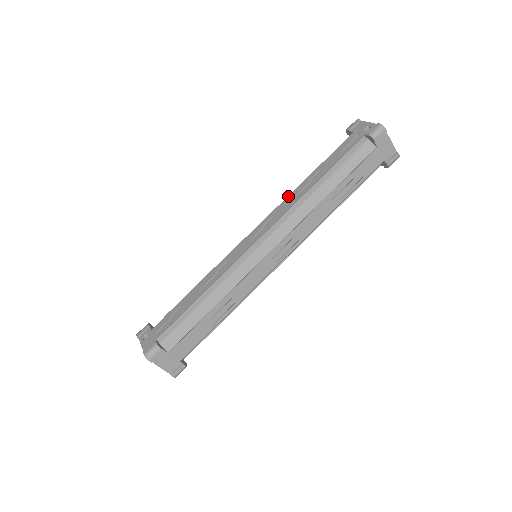
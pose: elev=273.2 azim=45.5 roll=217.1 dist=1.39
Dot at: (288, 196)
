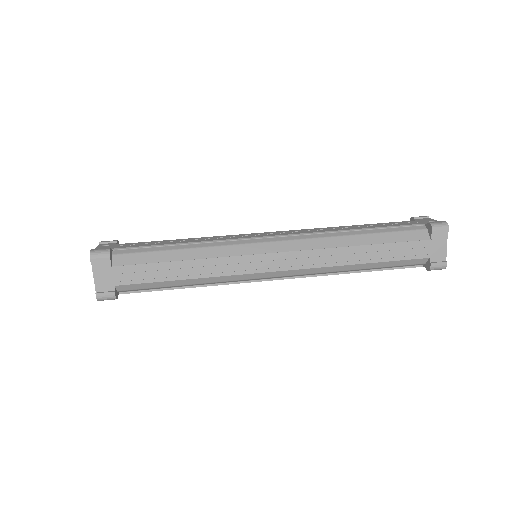
Dot at: occluded
